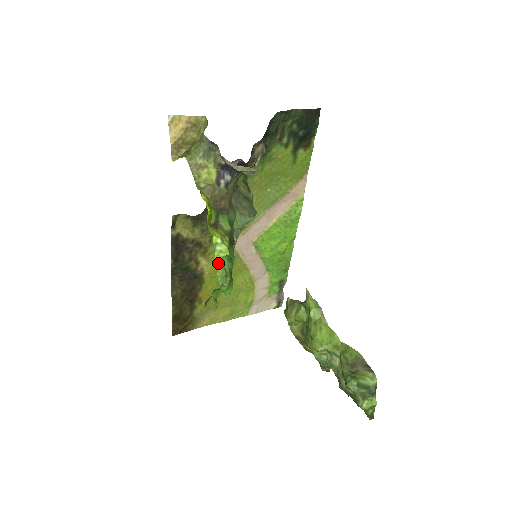
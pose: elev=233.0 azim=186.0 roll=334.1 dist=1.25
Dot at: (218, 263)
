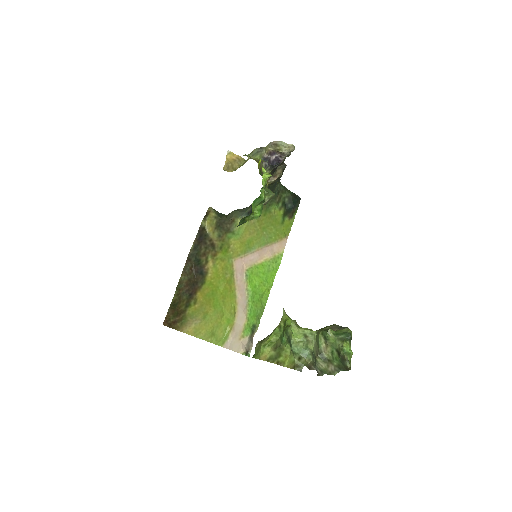
Dot at: (263, 180)
